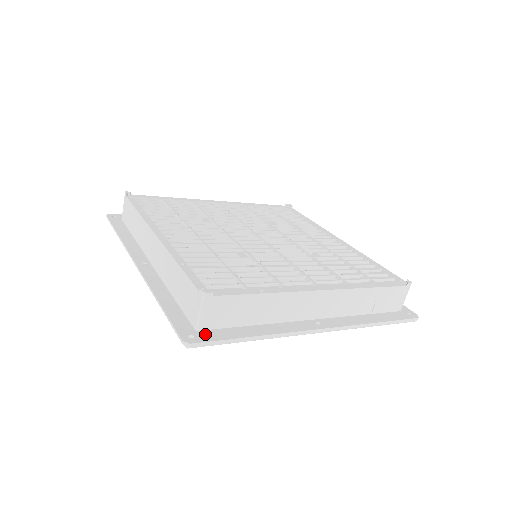
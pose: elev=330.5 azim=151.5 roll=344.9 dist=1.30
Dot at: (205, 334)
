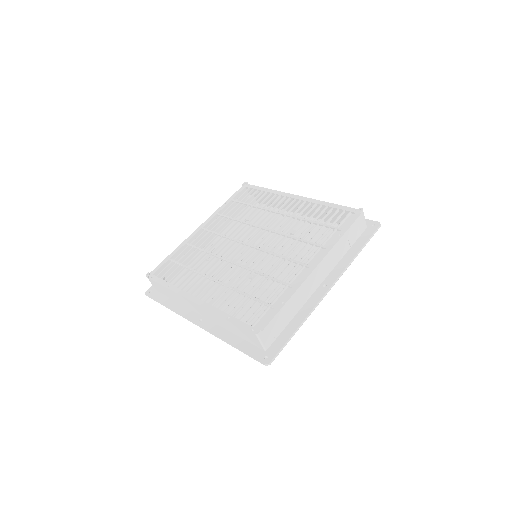
Dot at: (272, 350)
